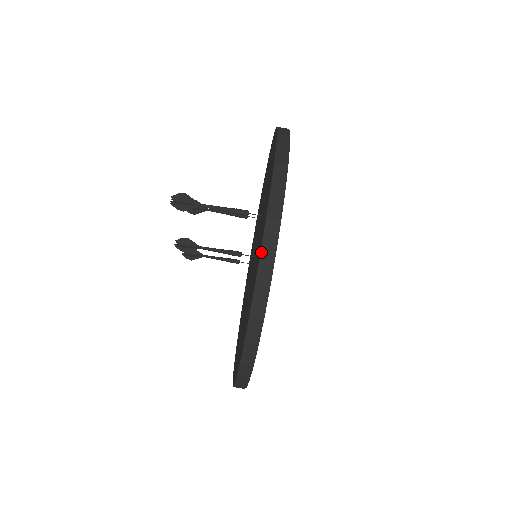
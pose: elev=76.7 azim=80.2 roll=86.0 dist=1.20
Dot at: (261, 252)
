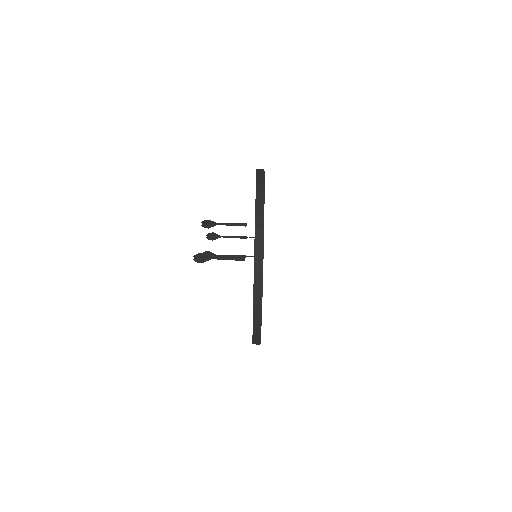
Dot at: (253, 308)
